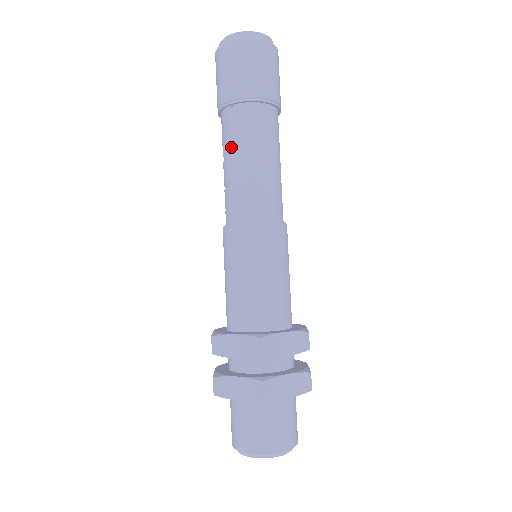
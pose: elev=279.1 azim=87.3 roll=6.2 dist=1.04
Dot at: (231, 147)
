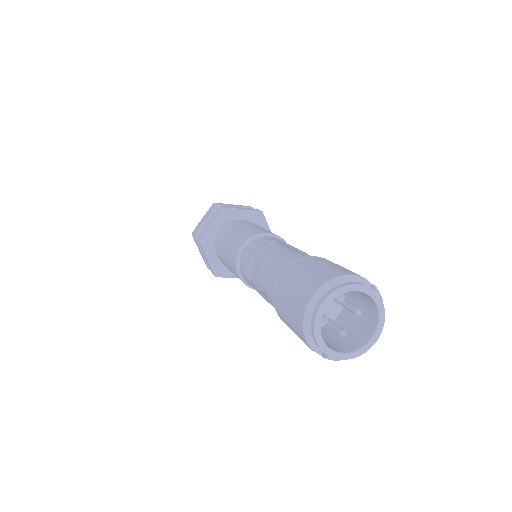
Dot at: (261, 289)
